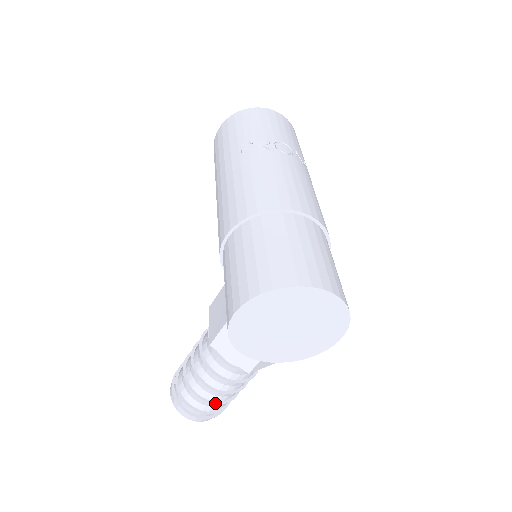
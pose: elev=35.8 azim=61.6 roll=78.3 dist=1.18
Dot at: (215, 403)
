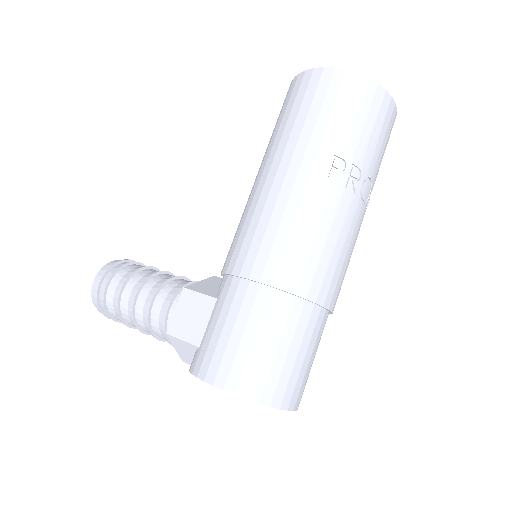
Dot at: (133, 327)
